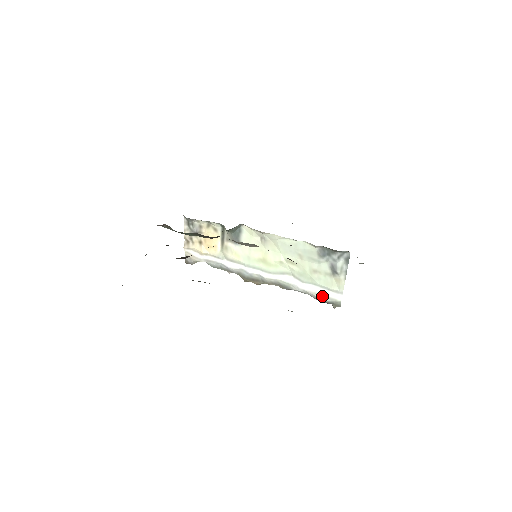
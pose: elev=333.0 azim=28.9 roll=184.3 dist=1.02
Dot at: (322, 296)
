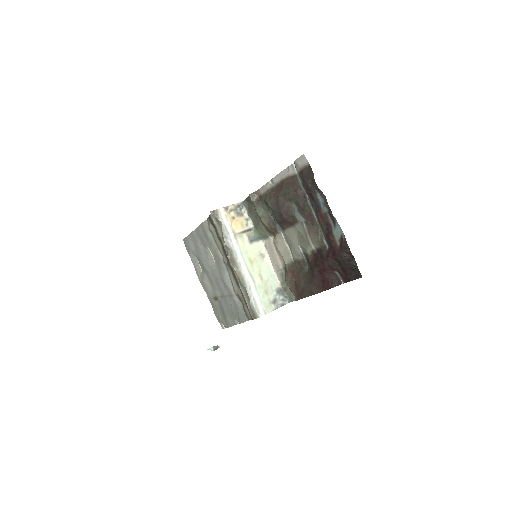
Dot at: (256, 305)
